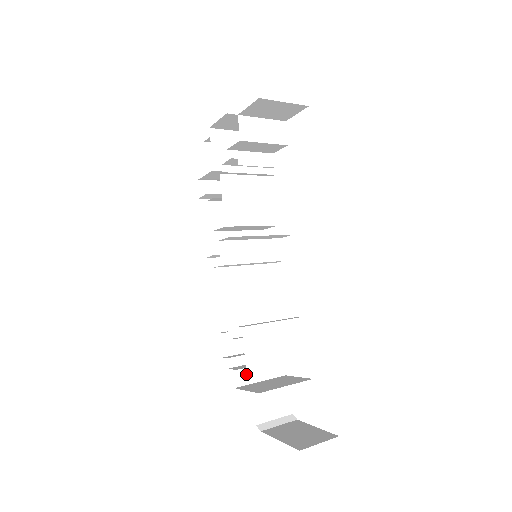
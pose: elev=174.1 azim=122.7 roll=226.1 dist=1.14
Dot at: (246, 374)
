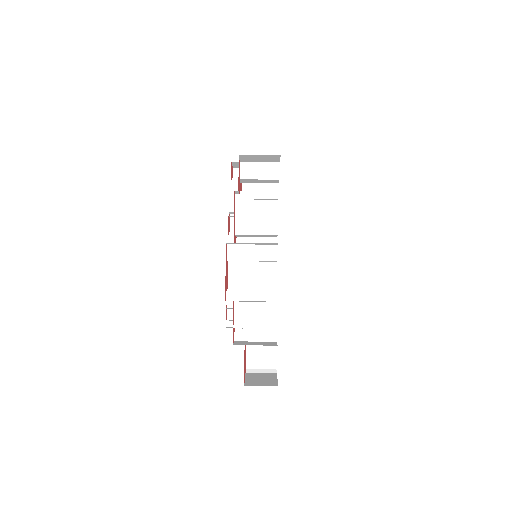
Dot at: (245, 334)
